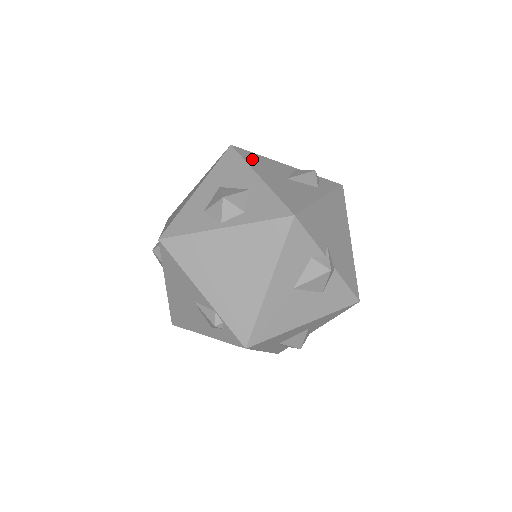
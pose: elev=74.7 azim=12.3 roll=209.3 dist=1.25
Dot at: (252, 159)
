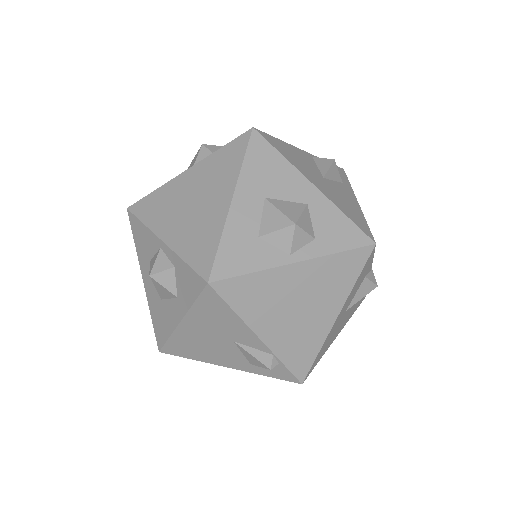
Dot at: (284, 151)
